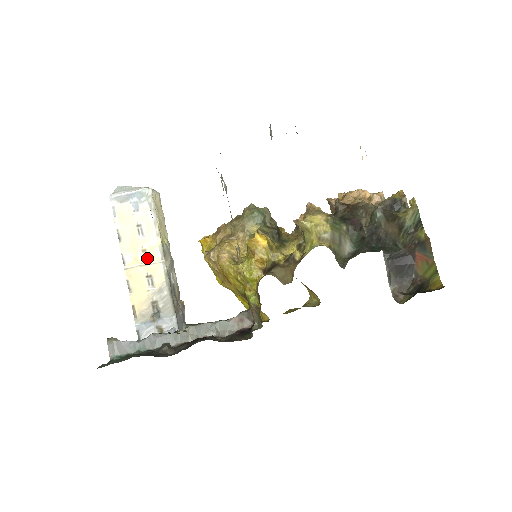
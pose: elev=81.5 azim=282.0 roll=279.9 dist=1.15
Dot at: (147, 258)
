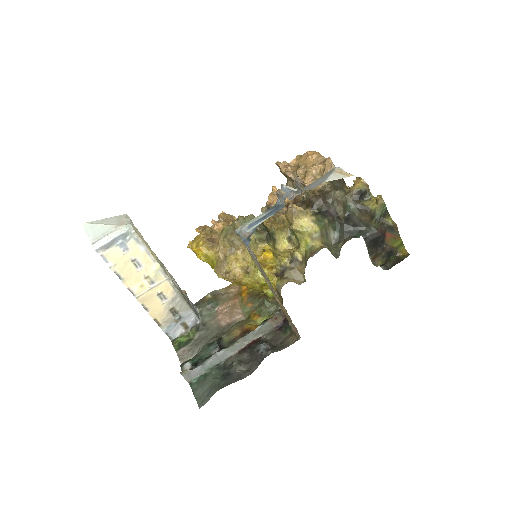
Dot at: (152, 282)
